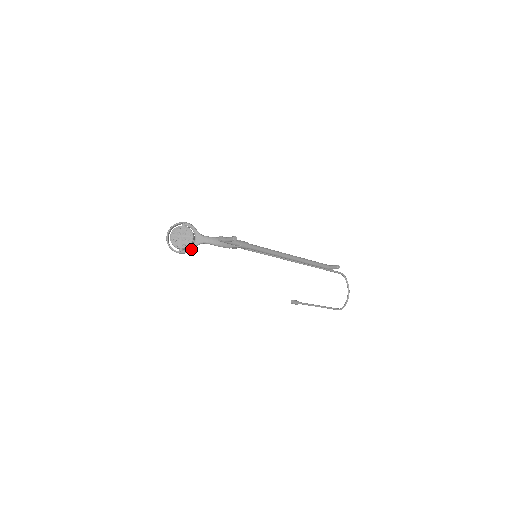
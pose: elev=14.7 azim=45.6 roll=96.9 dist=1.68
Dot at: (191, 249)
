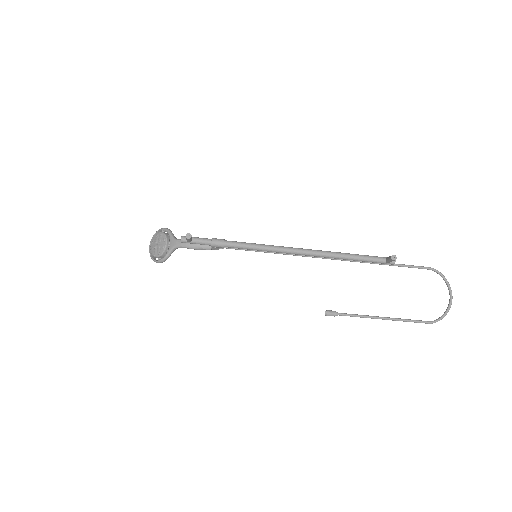
Dot at: (166, 256)
